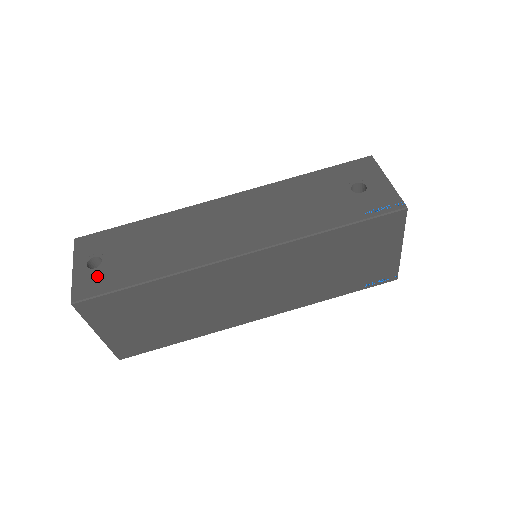
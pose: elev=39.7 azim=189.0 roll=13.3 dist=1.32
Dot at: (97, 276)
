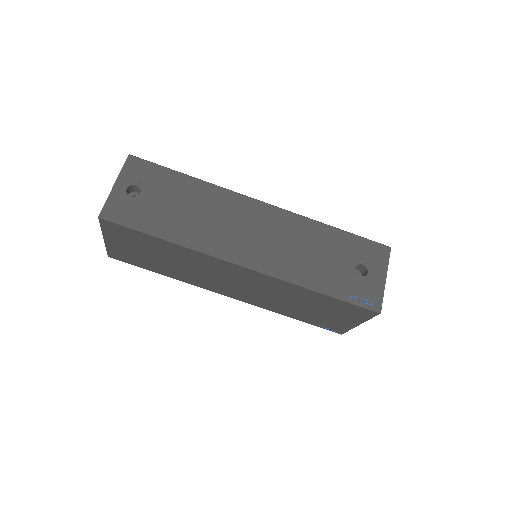
Dot at: (130, 206)
